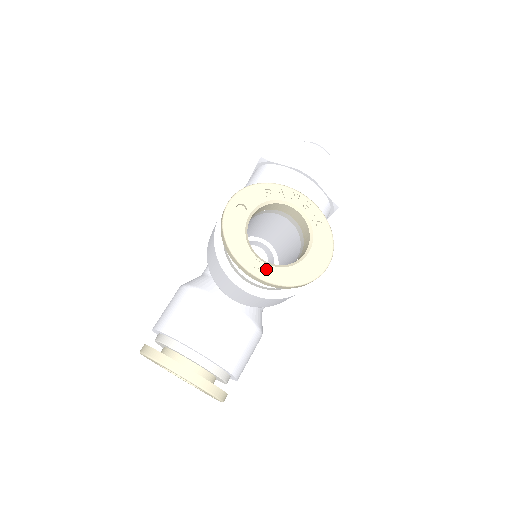
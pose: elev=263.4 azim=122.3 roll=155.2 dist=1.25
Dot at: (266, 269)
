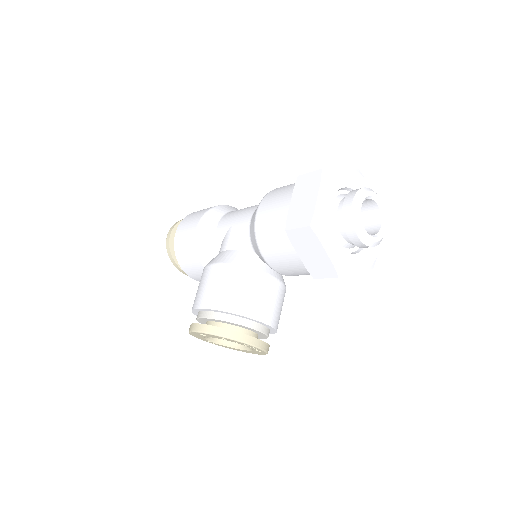
Dot at: occluded
